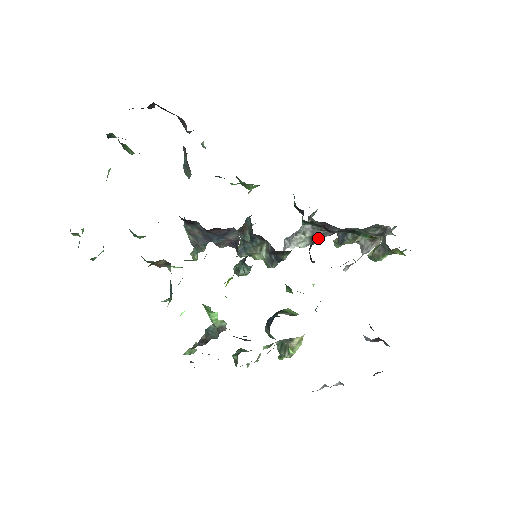
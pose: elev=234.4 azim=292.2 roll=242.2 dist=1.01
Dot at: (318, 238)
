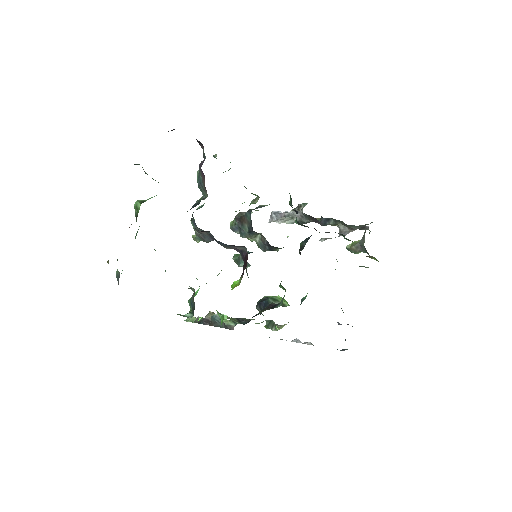
Dot at: (304, 223)
